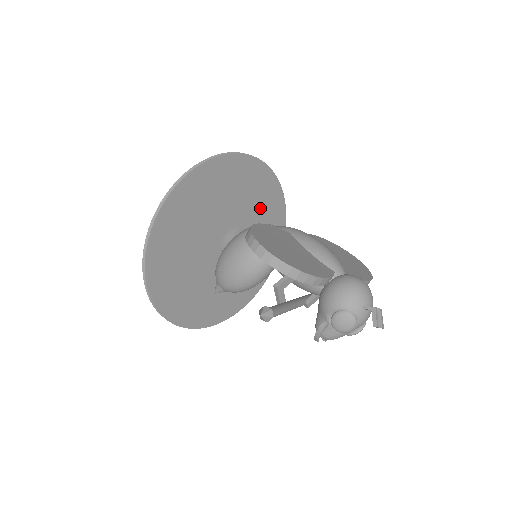
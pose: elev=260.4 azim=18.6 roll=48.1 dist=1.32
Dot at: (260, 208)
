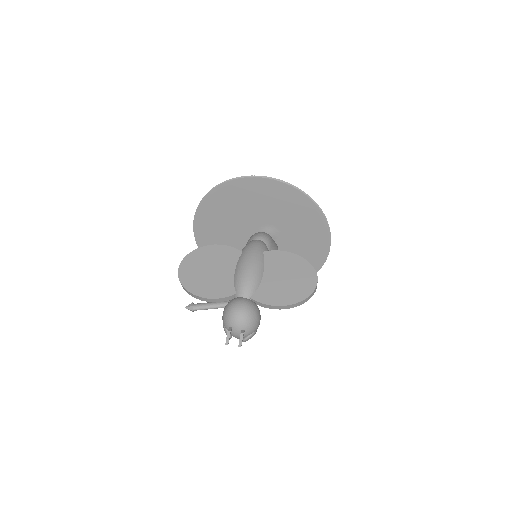
Dot at: (287, 212)
